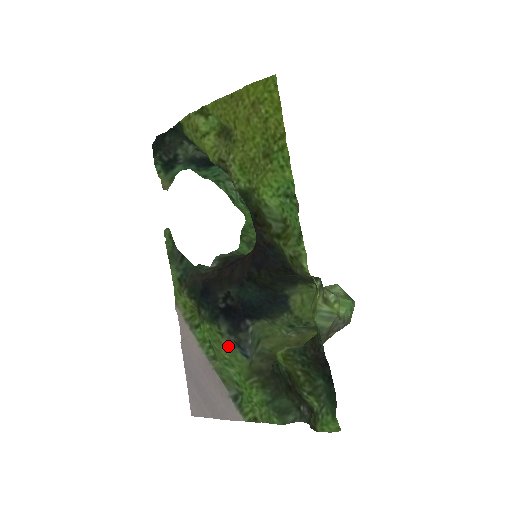
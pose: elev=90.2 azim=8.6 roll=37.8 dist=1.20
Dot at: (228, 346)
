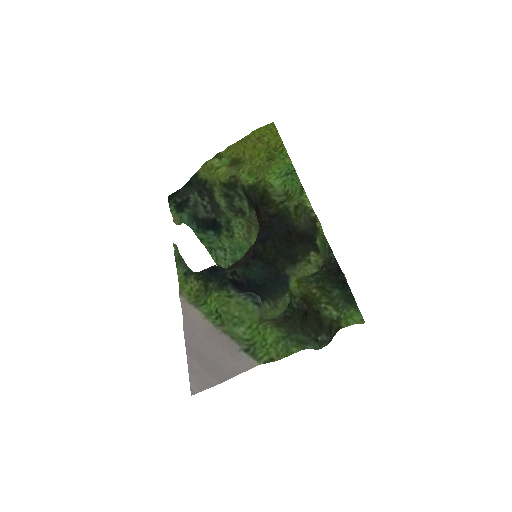
Dot at: (239, 300)
